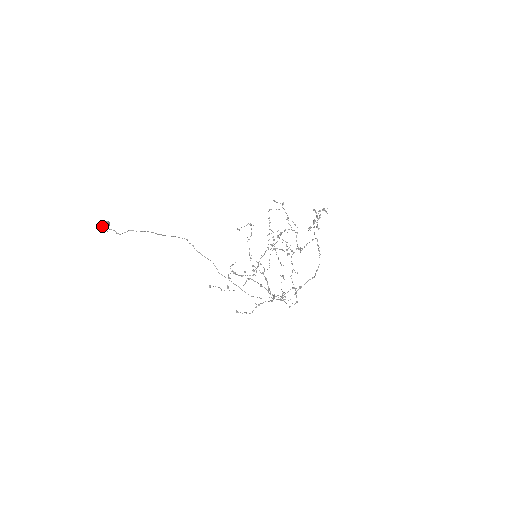
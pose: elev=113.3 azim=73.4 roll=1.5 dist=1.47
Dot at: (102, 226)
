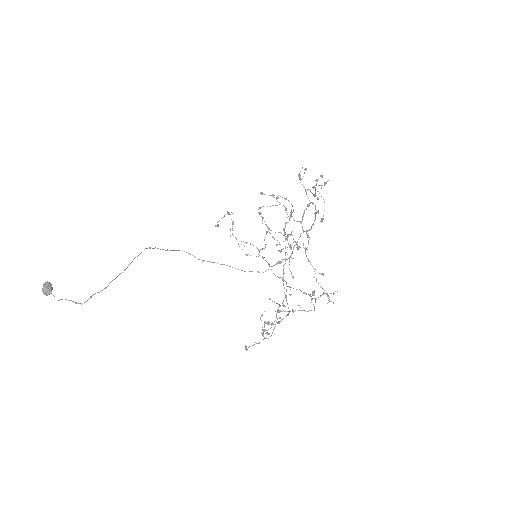
Dot at: (45, 293)
